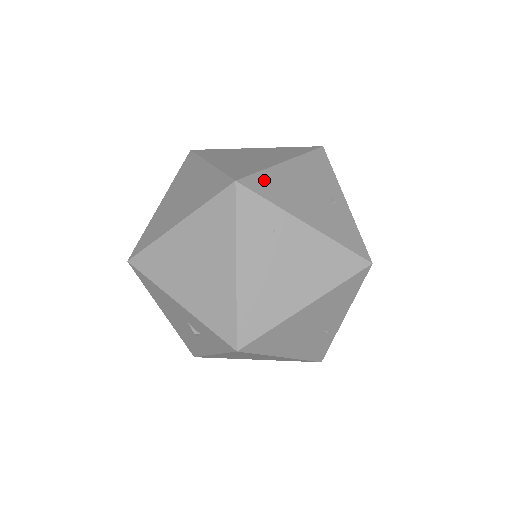
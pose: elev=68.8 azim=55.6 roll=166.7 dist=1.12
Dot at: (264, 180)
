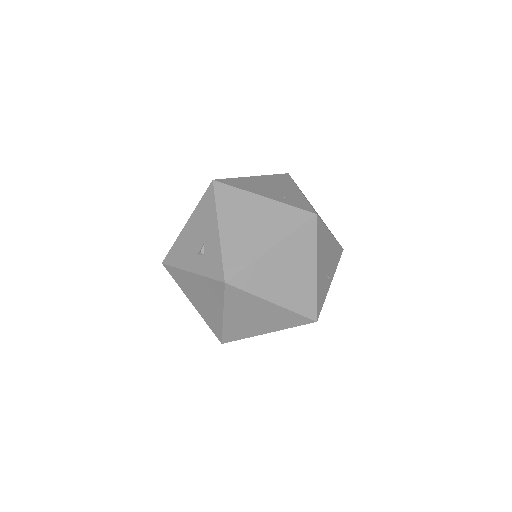
Dot at: (322, 229)
